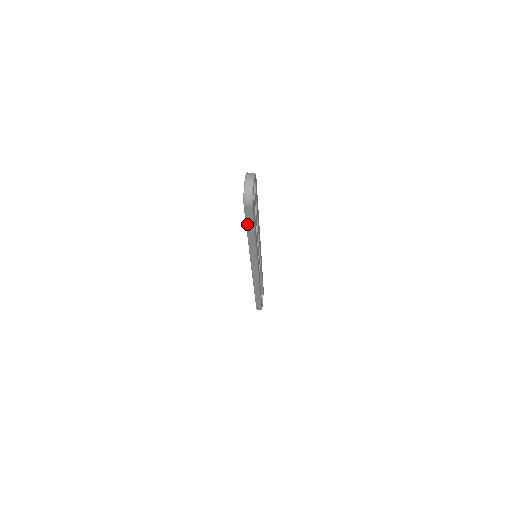
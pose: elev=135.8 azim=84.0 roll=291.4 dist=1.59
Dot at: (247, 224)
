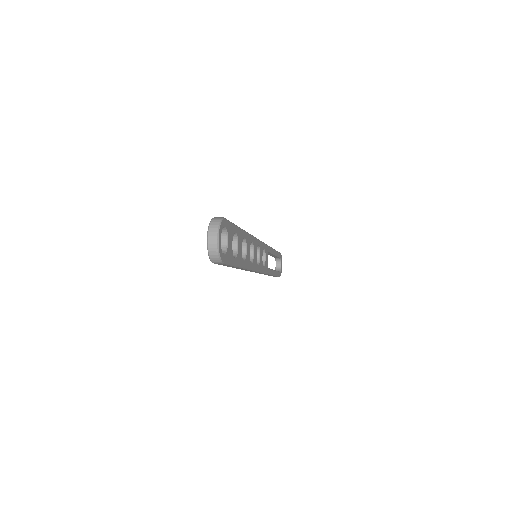
Dot at: occluded
